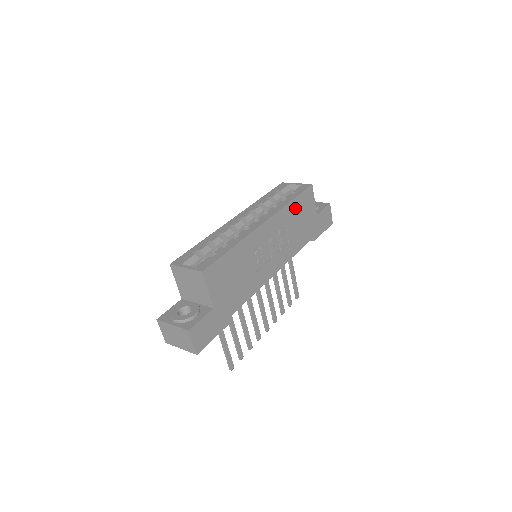
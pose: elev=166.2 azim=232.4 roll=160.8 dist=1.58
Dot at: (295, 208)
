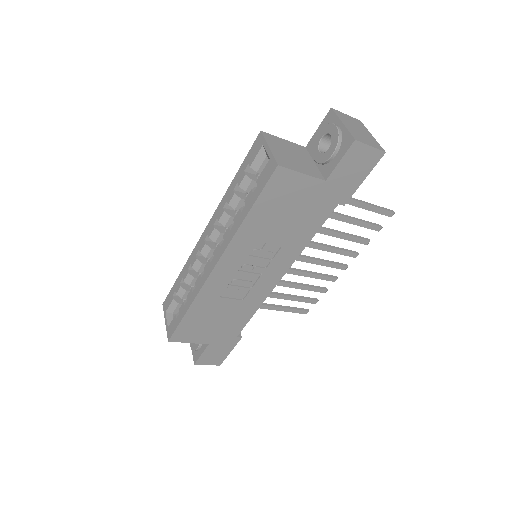
Dot at: (262, 216)
